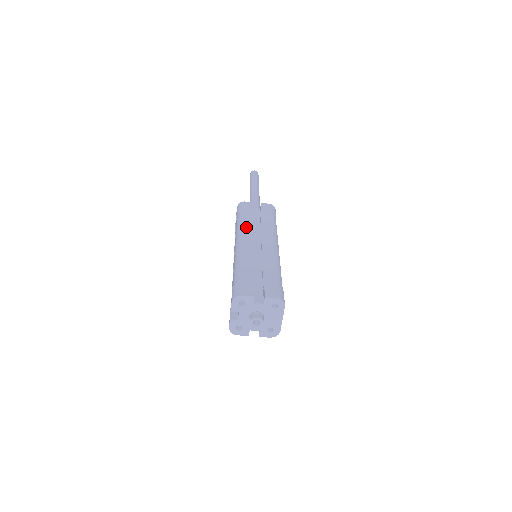
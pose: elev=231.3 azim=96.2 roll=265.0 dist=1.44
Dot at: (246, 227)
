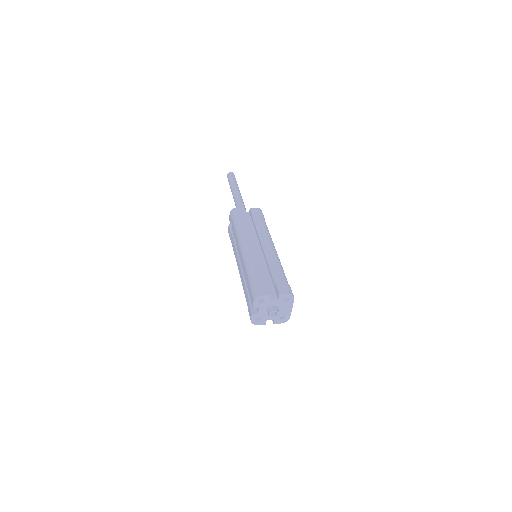
Dot at: (245, 233)
